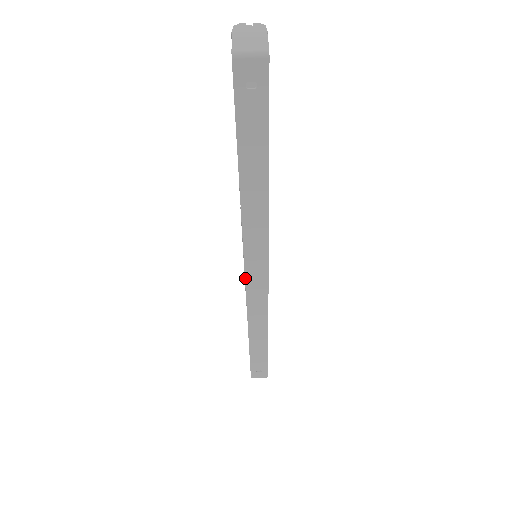
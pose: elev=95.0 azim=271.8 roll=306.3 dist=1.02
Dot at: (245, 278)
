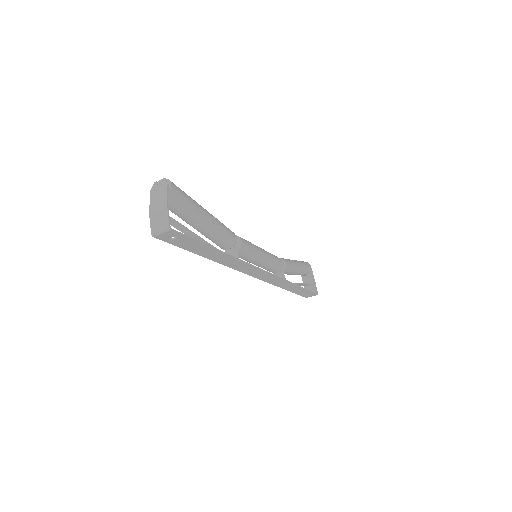
Dot at: (252, 276)
